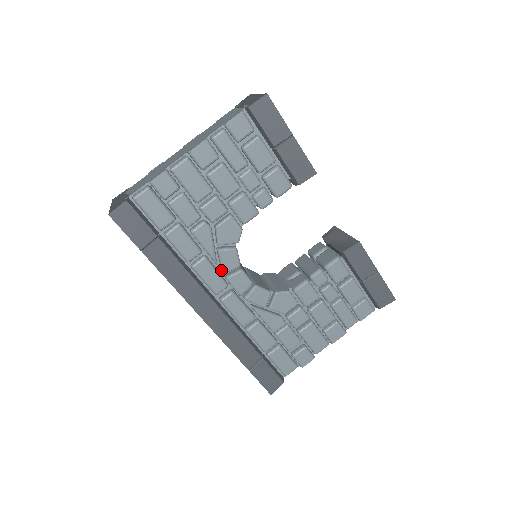
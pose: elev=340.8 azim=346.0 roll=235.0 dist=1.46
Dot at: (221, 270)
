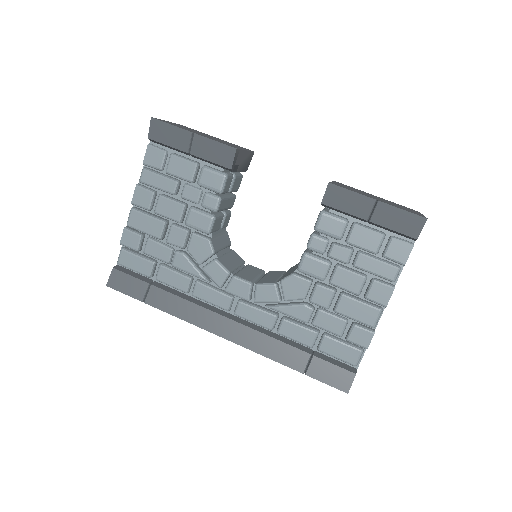
Dot at: occluded
